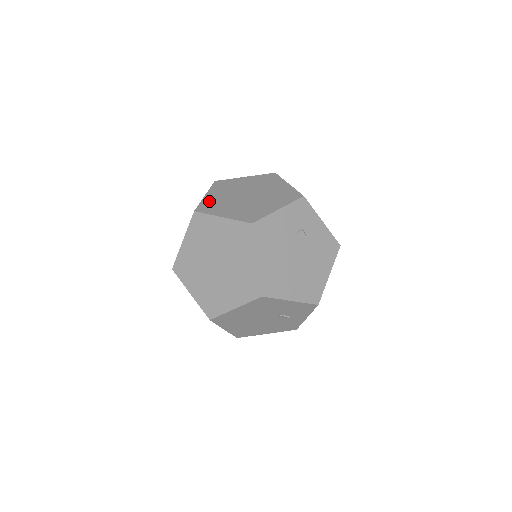
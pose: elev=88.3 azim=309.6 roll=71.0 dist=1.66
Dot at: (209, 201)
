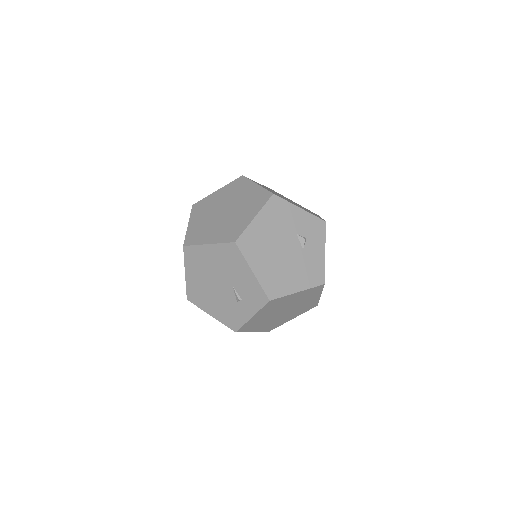
Dot at: (258, 183)
